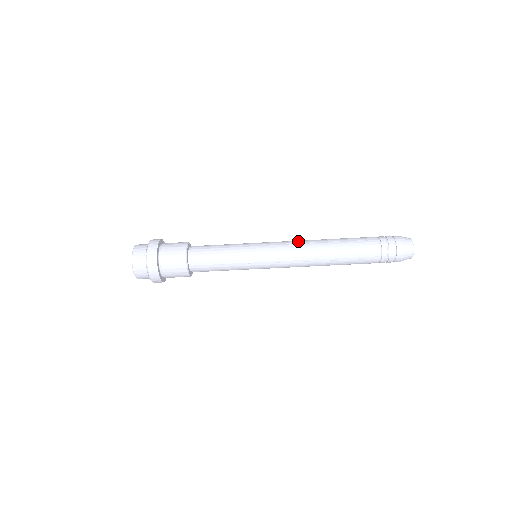
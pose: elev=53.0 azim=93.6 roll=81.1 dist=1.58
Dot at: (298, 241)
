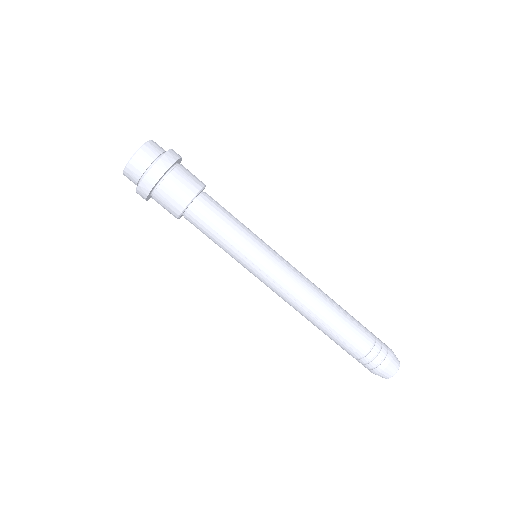
Dot at: occluded
